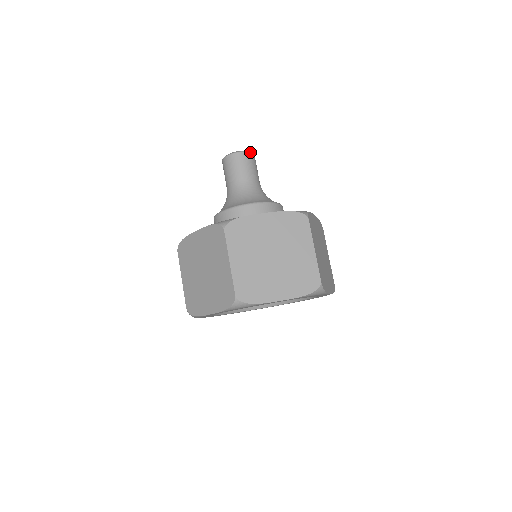
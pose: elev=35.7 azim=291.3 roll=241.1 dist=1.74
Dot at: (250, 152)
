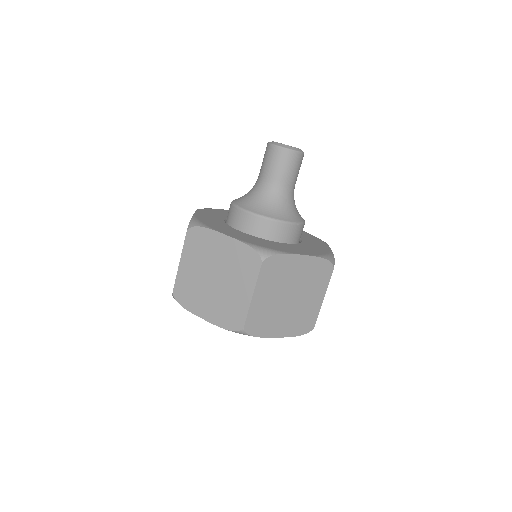
Dot at: (303, 153)
